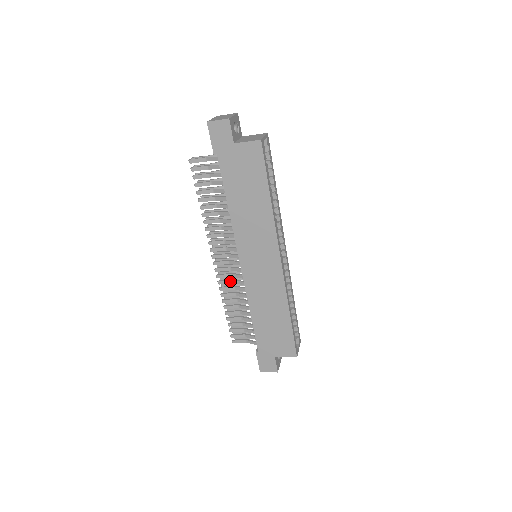
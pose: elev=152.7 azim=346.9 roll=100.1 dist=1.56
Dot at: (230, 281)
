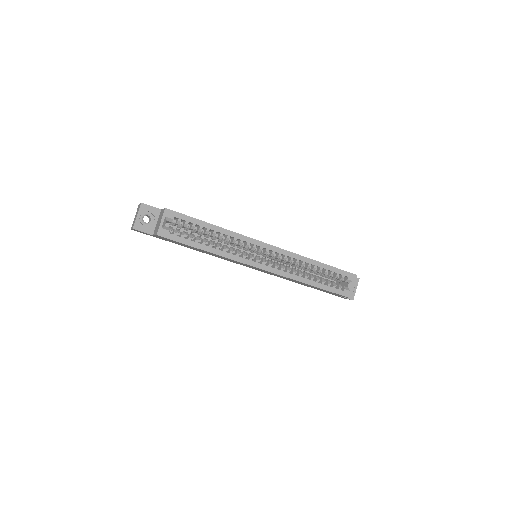
Dot at: occluded
